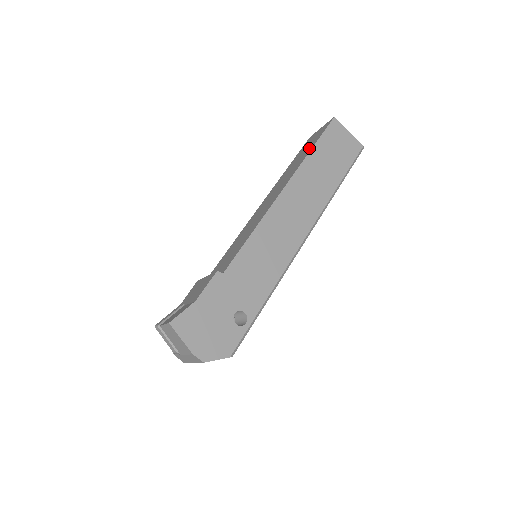
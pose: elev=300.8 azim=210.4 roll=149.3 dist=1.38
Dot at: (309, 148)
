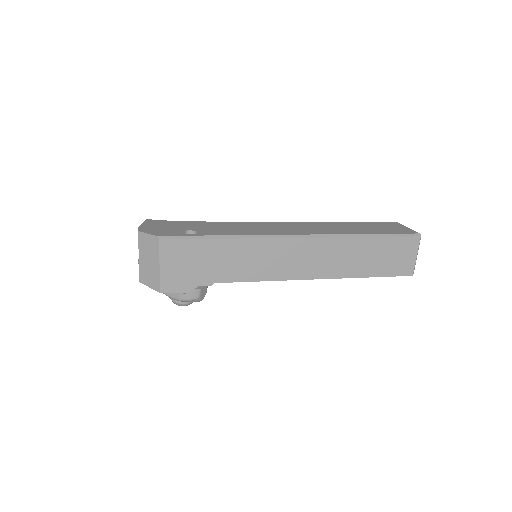
Dot at: occluded
